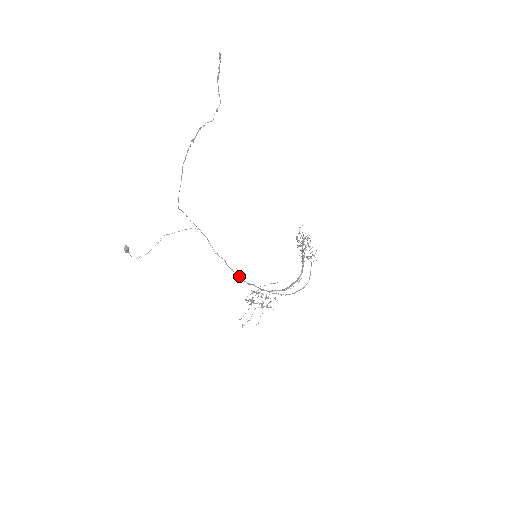
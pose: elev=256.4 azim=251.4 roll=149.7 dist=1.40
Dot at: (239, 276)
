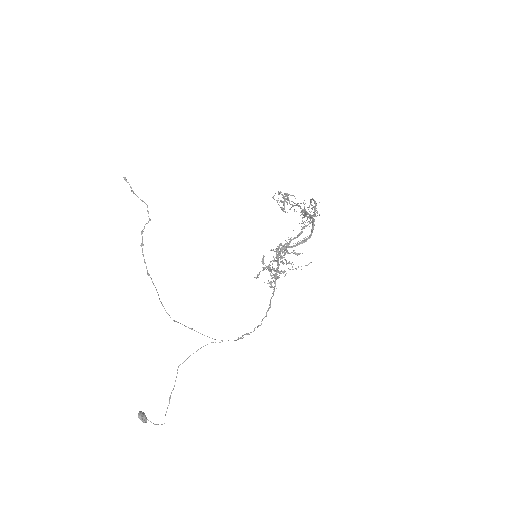
Dot at: occluded
